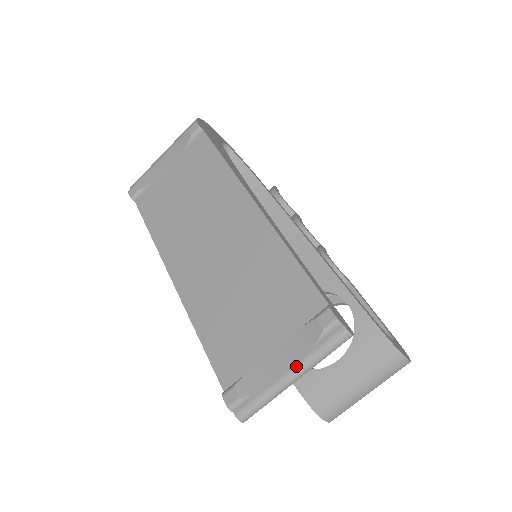
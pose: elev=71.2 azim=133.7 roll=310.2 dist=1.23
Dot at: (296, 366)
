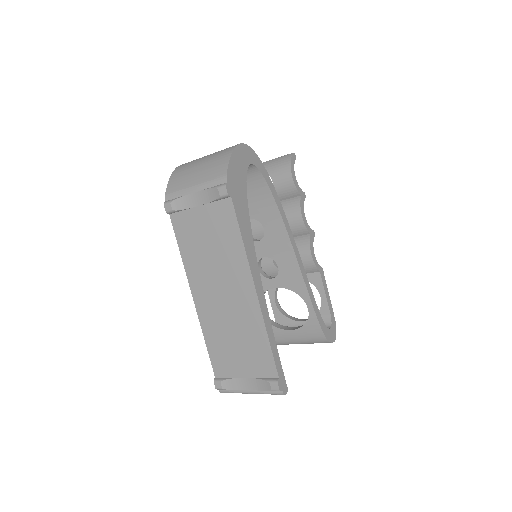
Dot at: (254, 392)
